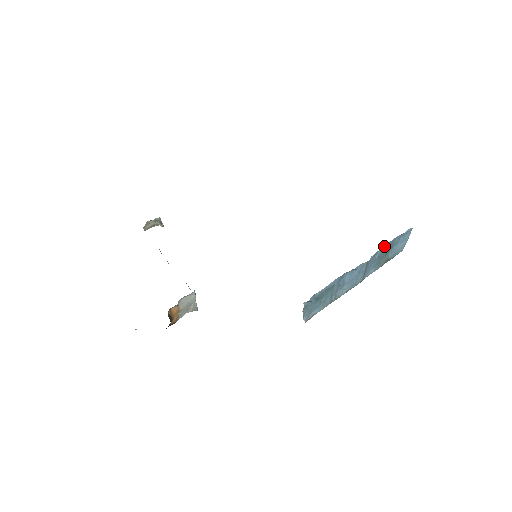
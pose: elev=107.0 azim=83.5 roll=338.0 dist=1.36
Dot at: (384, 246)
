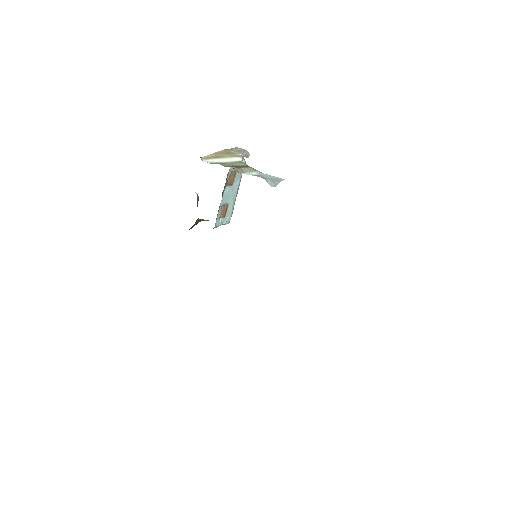
Dot at: occluded
